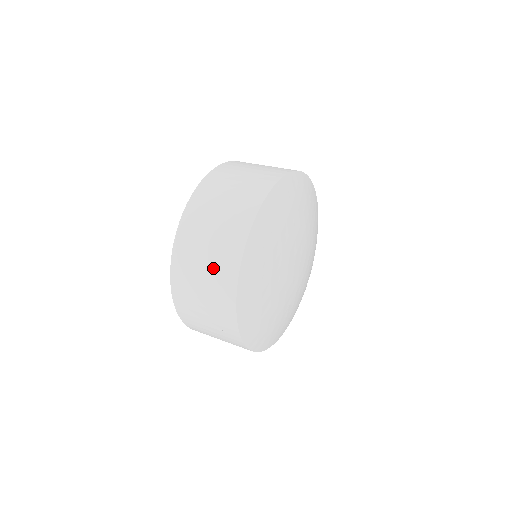
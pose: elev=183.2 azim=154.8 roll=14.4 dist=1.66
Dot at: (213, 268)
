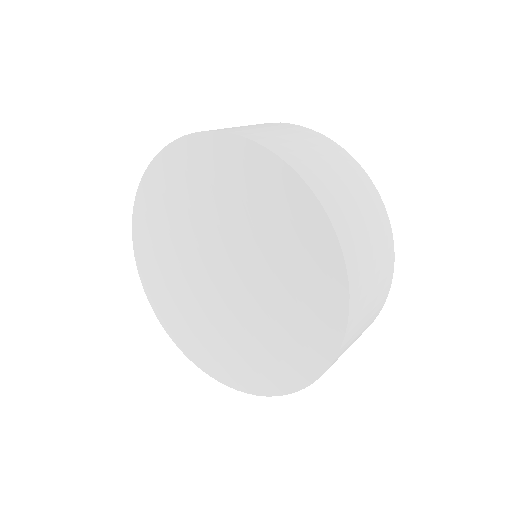
Dot at: (359, 194)
